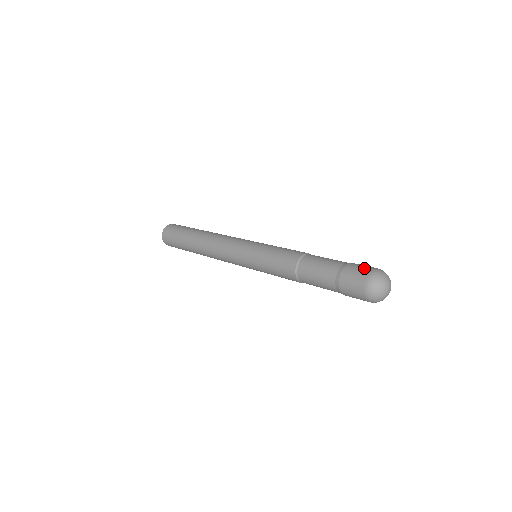
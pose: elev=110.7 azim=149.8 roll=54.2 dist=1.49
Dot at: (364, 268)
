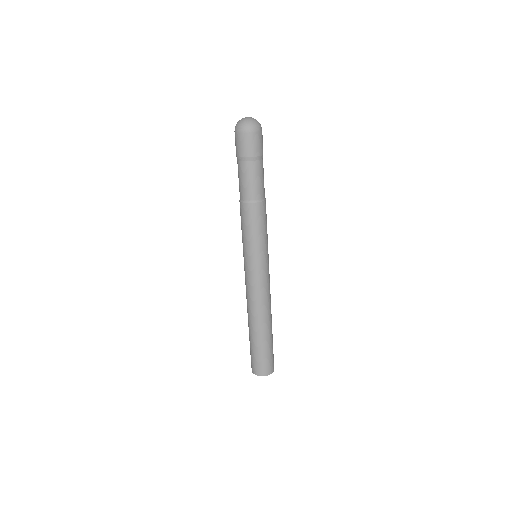
Dot at: (235, 139)
